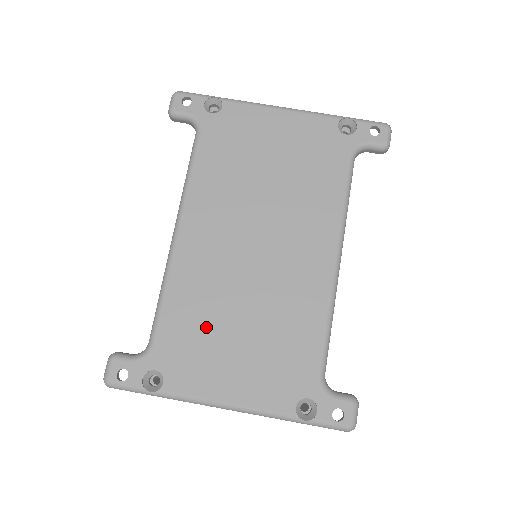
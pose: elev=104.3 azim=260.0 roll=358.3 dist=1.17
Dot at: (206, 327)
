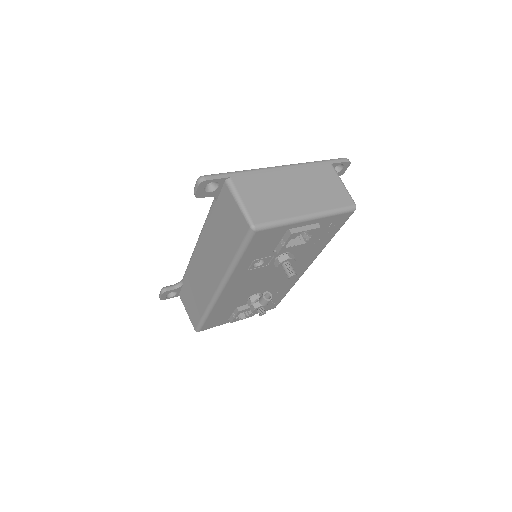
Dot at: occluded
